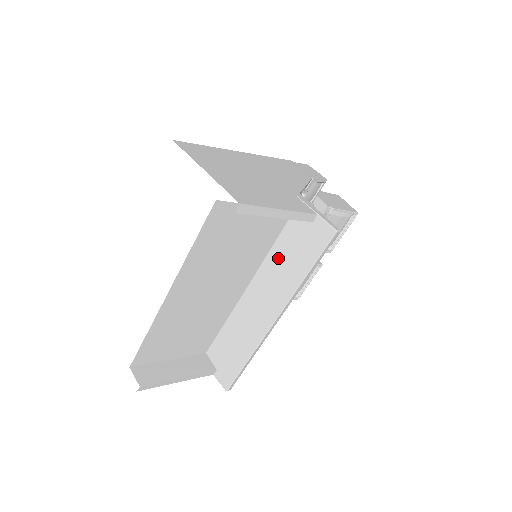
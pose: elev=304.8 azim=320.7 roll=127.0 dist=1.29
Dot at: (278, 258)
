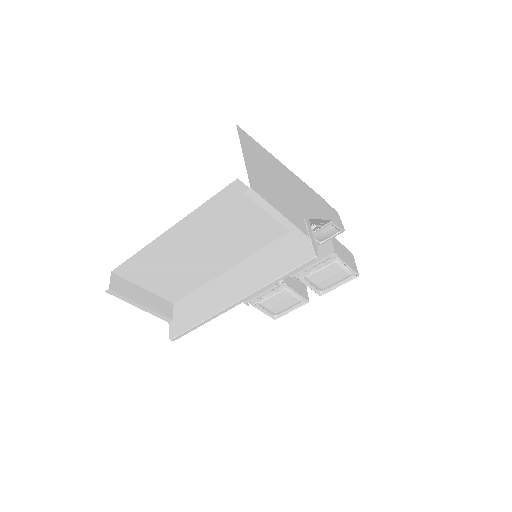
Dot at: (265, 257)
